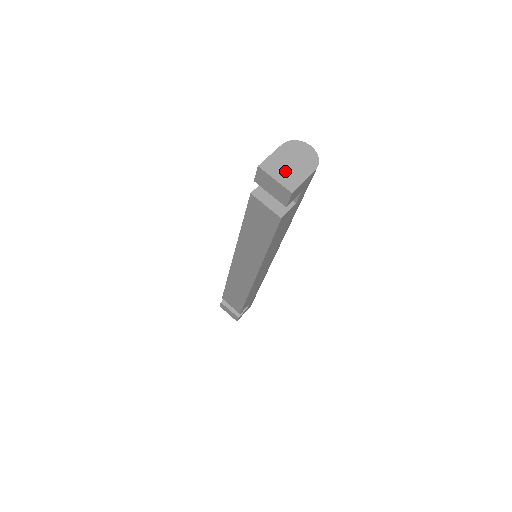
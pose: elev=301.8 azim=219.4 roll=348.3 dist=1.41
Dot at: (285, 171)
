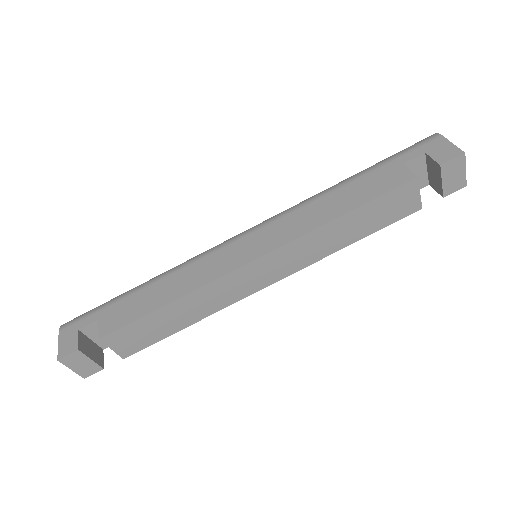
Dot at: occluded
